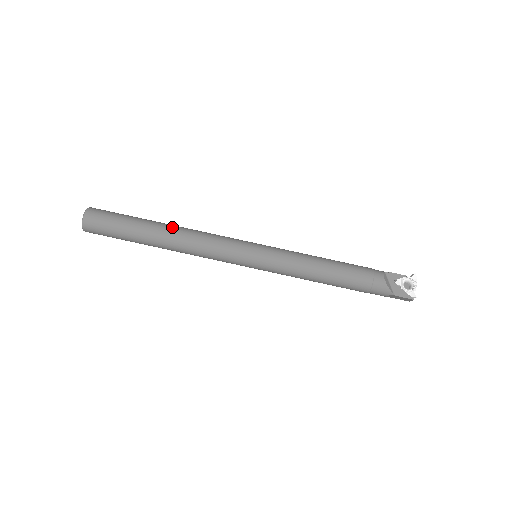
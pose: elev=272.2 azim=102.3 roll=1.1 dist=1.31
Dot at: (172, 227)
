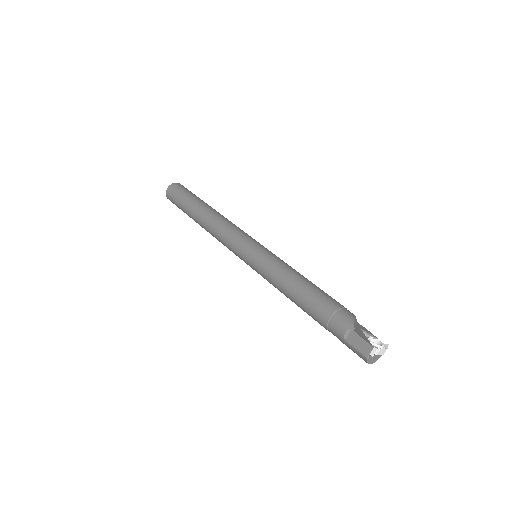
Dot at: occluded
